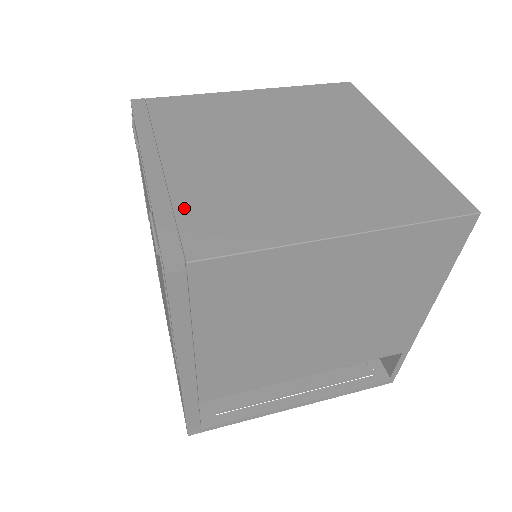
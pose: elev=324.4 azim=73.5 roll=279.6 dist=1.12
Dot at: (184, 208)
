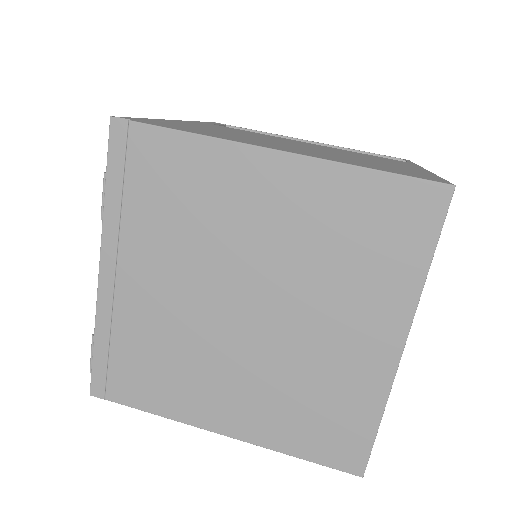
Dot at: (118, 347)
